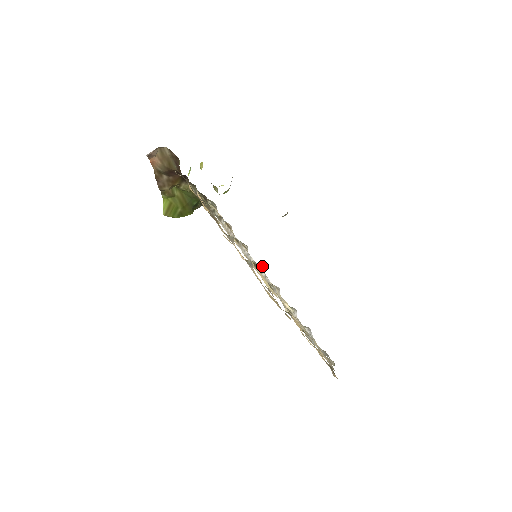
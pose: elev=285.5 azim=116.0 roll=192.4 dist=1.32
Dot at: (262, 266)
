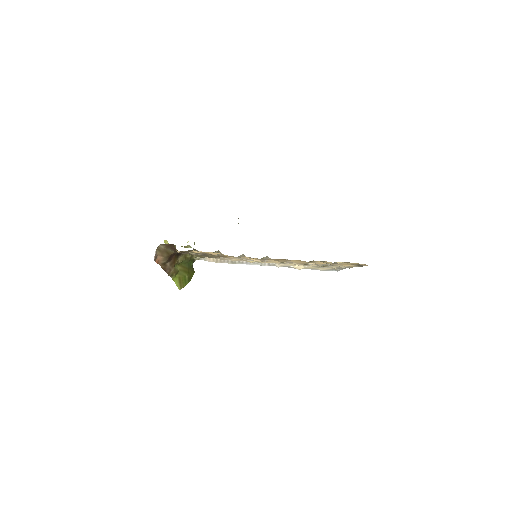
Dot at: occluded
